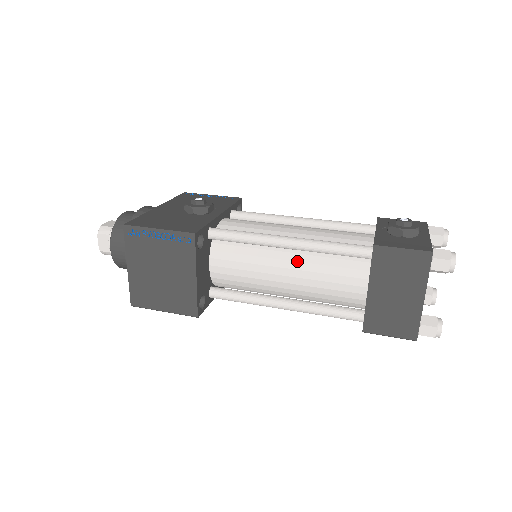
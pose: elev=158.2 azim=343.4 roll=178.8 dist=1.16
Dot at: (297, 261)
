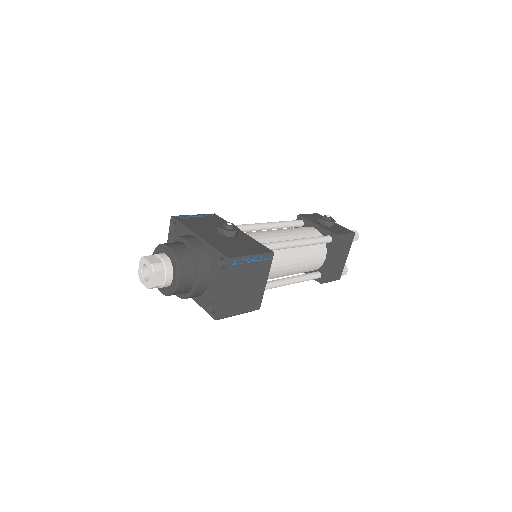
Dot at: (298, 253)
